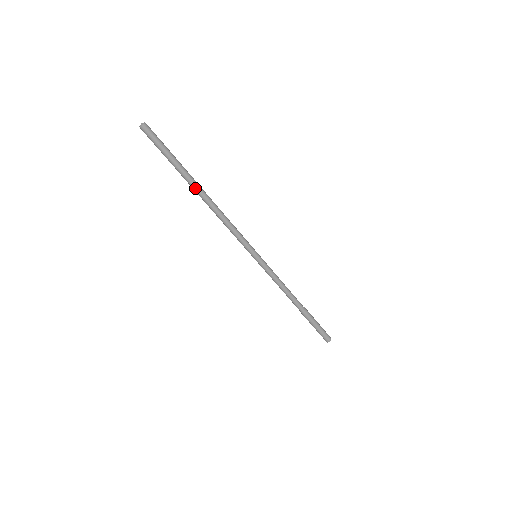
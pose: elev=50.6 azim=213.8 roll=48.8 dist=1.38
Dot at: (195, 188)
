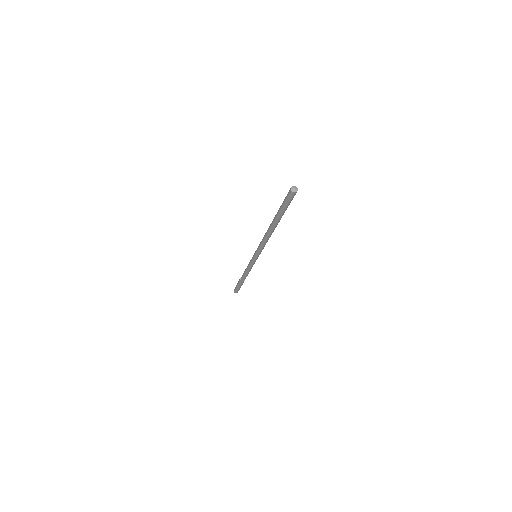
Dot at: occluded
